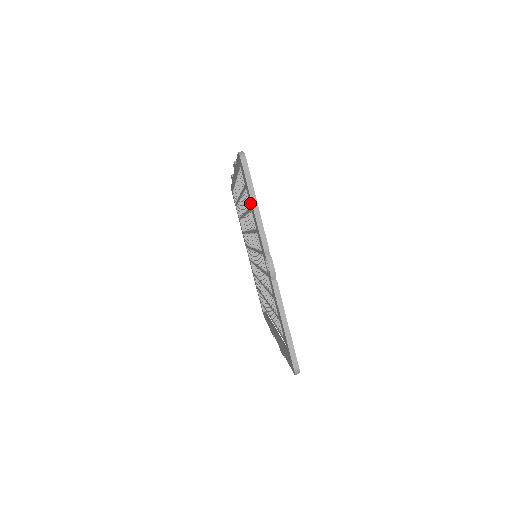
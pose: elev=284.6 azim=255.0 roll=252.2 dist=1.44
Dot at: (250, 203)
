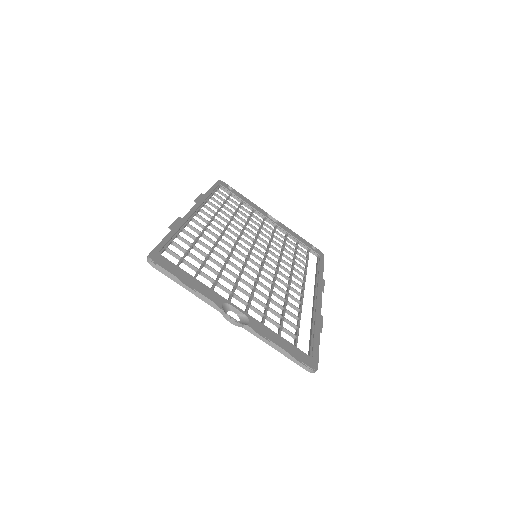
Dot at: occluded
